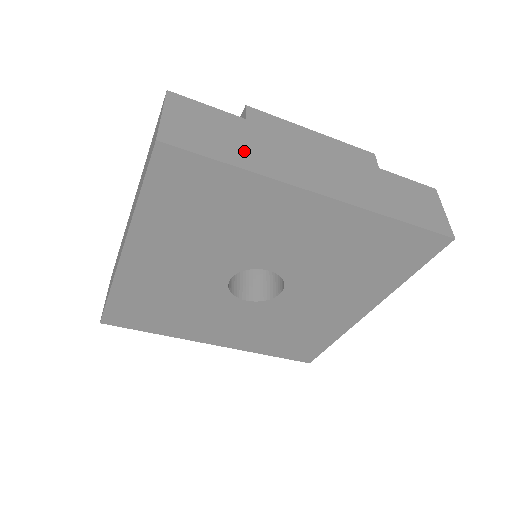
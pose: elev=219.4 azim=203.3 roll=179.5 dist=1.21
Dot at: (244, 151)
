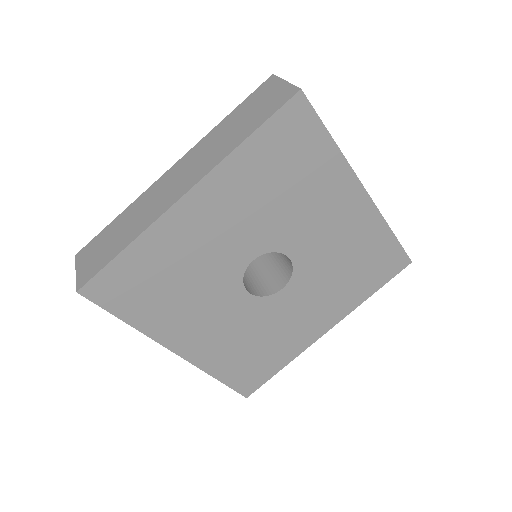
Dot at: occluded
